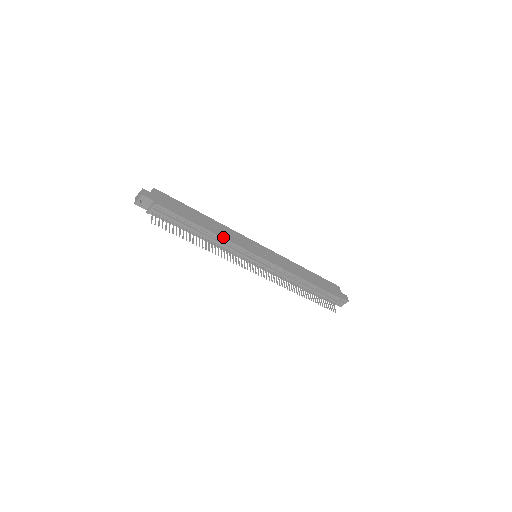
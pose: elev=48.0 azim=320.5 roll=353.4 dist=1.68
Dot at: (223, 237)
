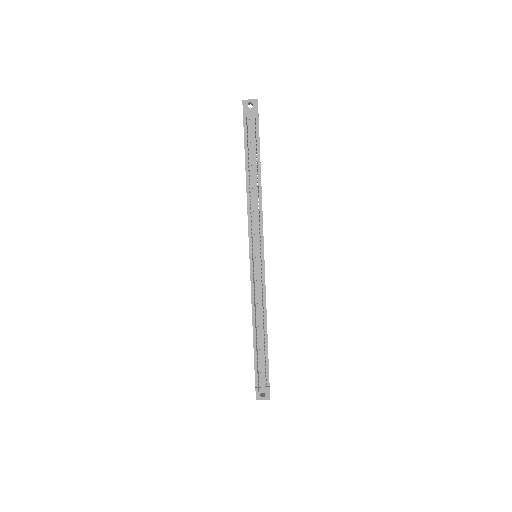
Dot at: occluded
